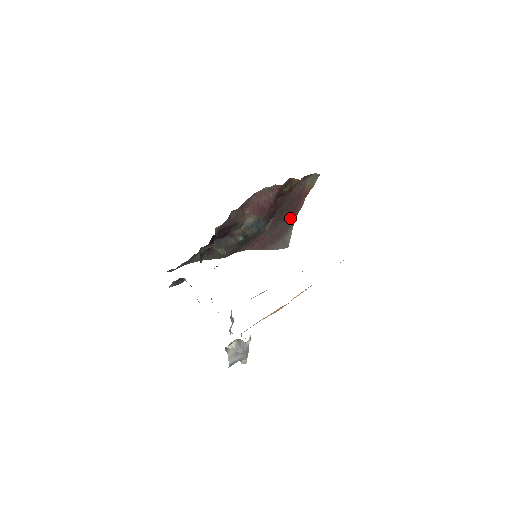
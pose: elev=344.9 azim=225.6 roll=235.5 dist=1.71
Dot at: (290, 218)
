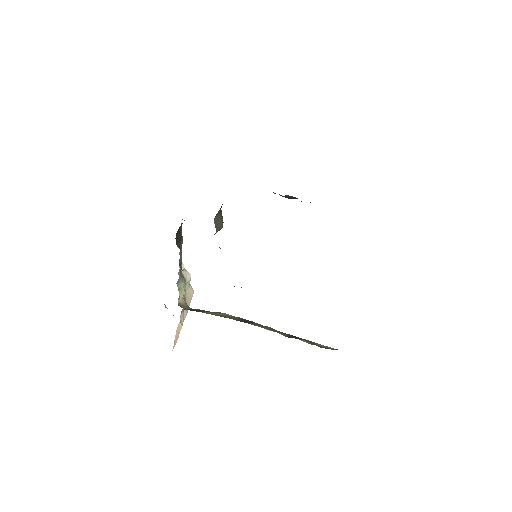
Dot at: occluded
